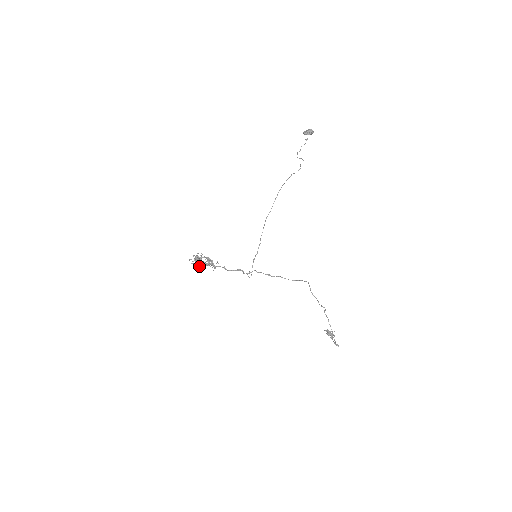
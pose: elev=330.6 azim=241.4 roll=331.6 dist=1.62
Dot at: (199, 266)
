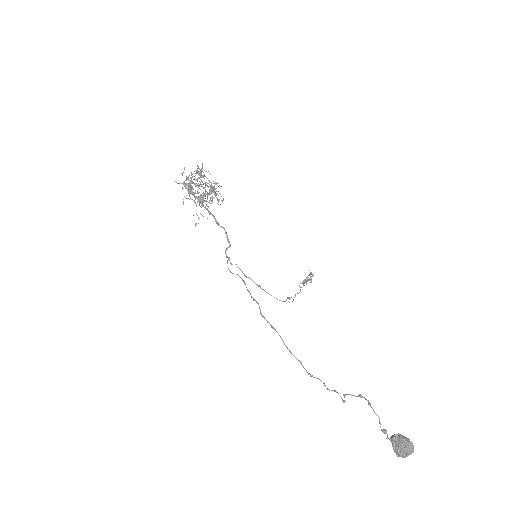
Dot at: occluded
